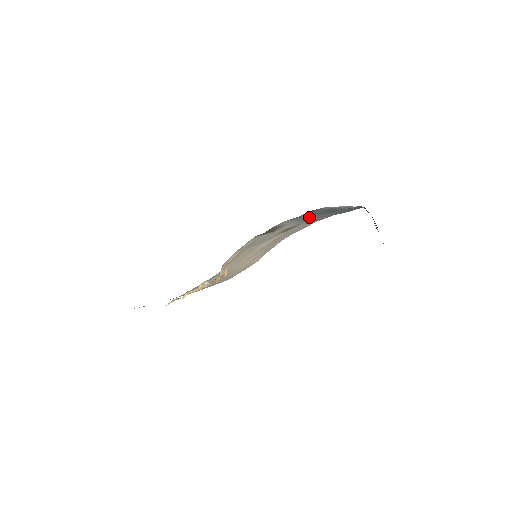
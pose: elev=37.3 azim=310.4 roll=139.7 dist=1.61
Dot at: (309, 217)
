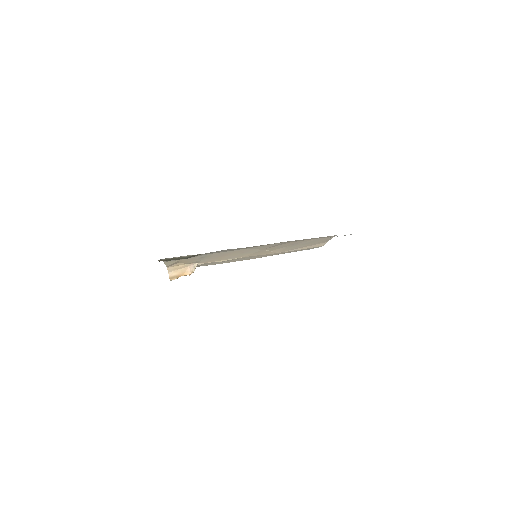
Dot at: occluded
